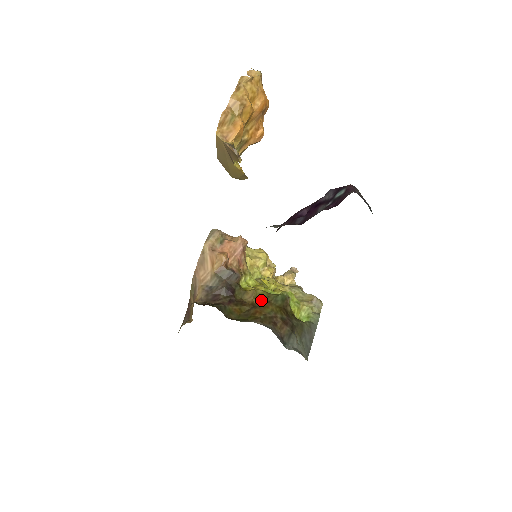
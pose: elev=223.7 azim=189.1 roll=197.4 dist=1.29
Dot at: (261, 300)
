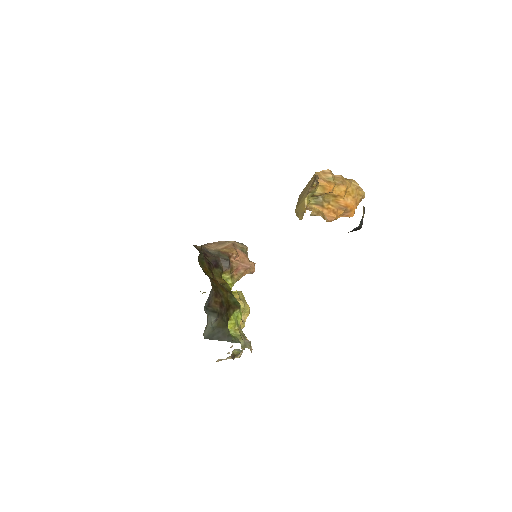
Dot at: (224, 286)
